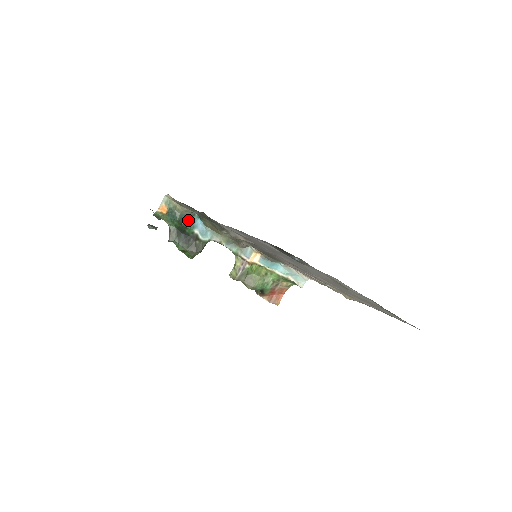
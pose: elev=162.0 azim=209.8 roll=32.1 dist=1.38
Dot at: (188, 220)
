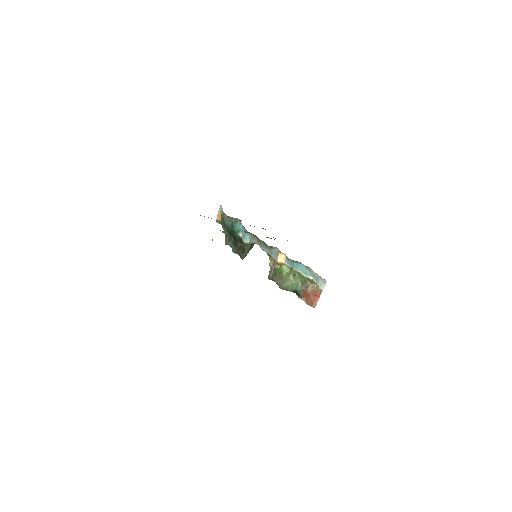
Dot at: (234, 225)
